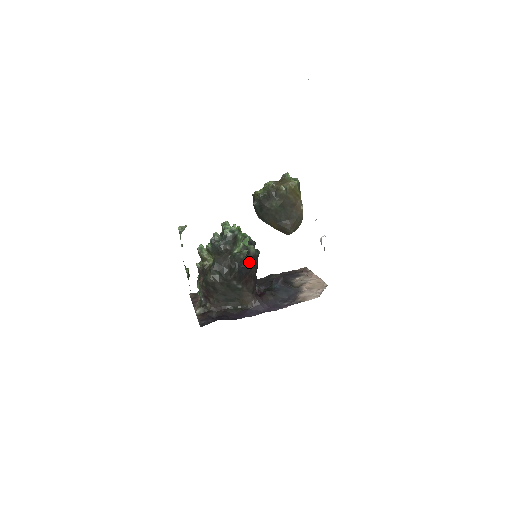
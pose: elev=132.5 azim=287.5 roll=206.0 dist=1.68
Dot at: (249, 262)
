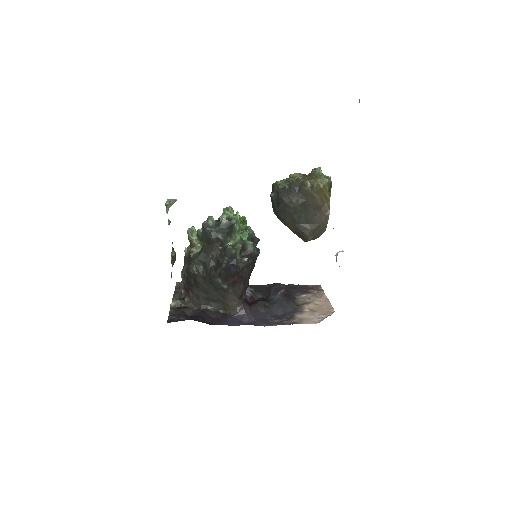
Dot at: (242, 260)
